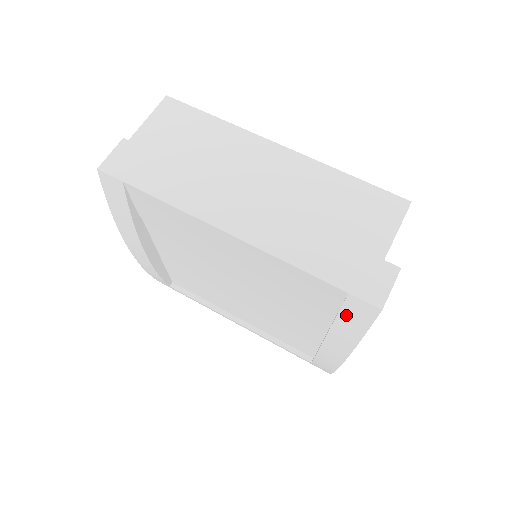
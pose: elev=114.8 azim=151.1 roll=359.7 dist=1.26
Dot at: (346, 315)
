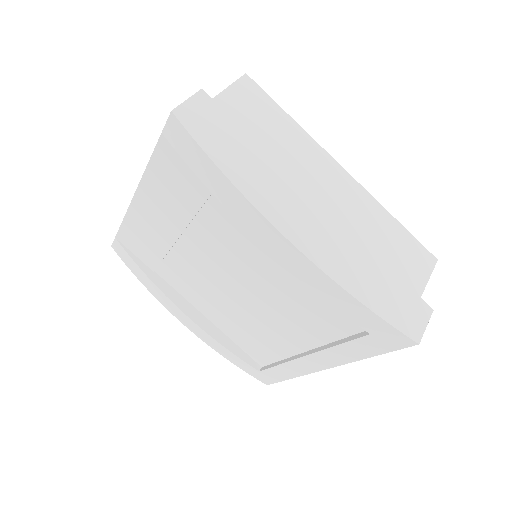
Dot at: (188, 158)
